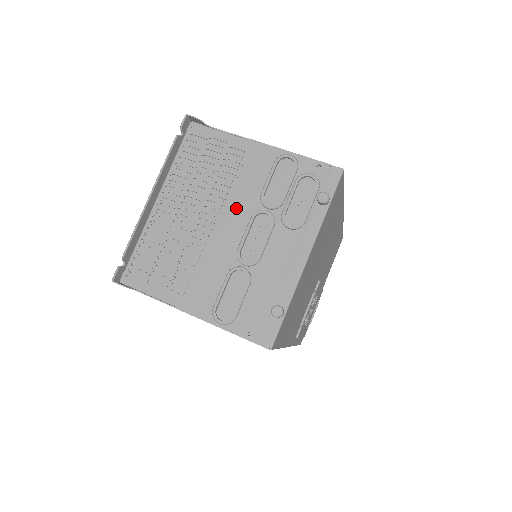
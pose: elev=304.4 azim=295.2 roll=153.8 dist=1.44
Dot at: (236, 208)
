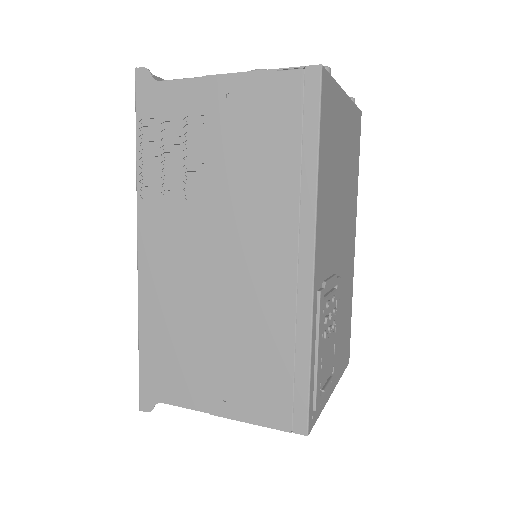
Dot at: occluded
